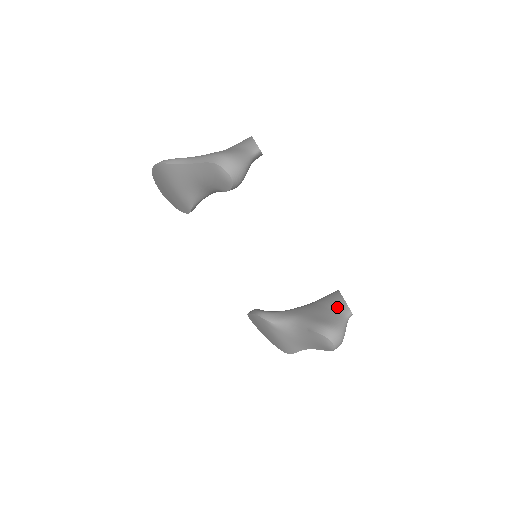
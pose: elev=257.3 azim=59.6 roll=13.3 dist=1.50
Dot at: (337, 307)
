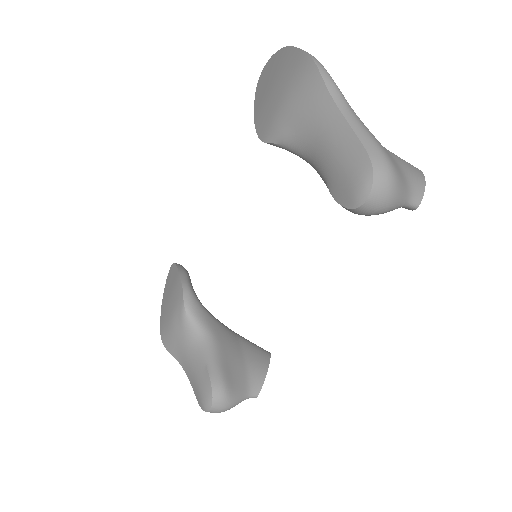
Dot at: (253, 375)
